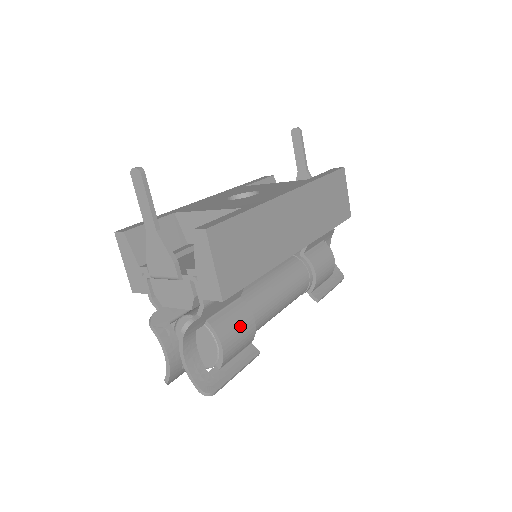
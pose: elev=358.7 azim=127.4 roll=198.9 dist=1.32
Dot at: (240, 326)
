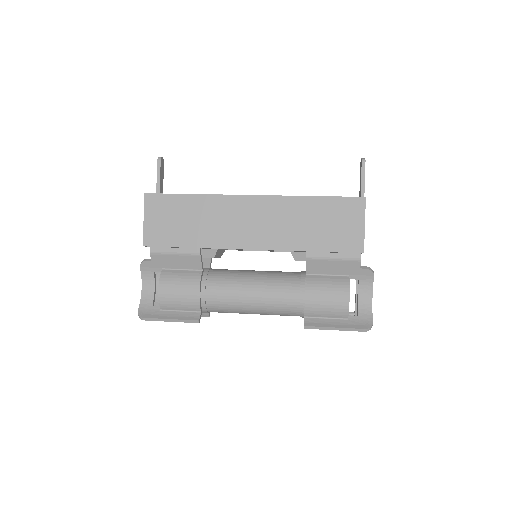
Dot at: (183, 286)
